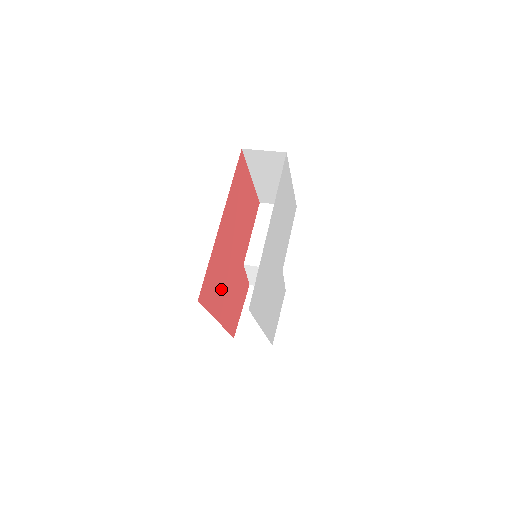
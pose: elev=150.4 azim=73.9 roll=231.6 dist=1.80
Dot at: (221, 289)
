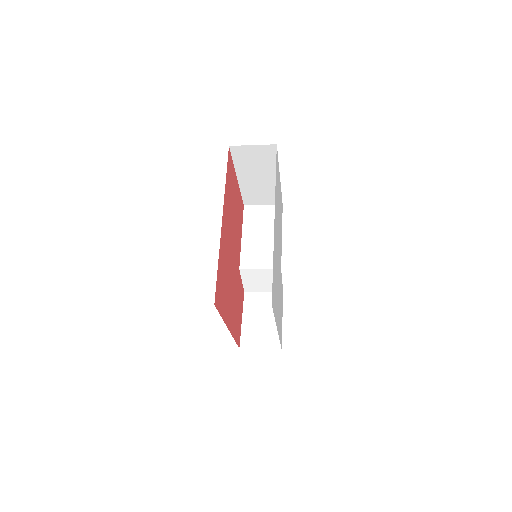
Dot at: (227, 294)
